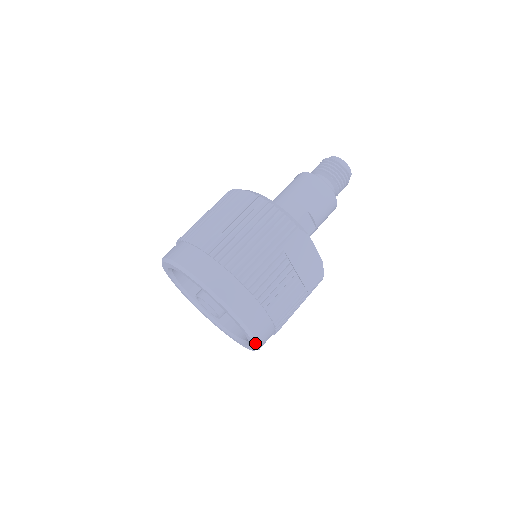
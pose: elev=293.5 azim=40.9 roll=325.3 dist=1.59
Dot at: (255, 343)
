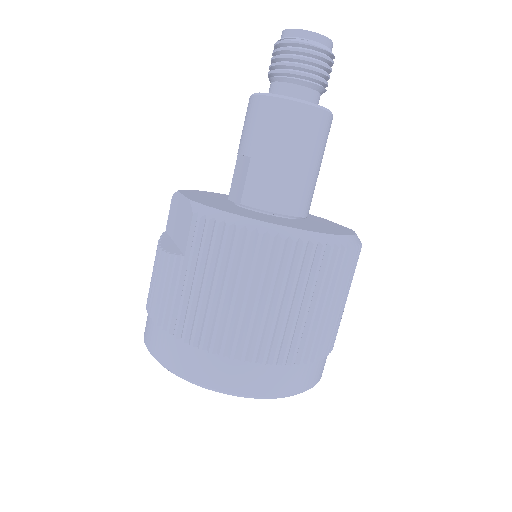
Dot at: occluded
